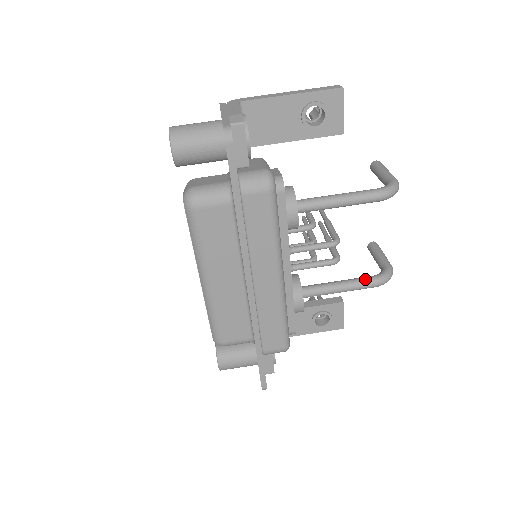
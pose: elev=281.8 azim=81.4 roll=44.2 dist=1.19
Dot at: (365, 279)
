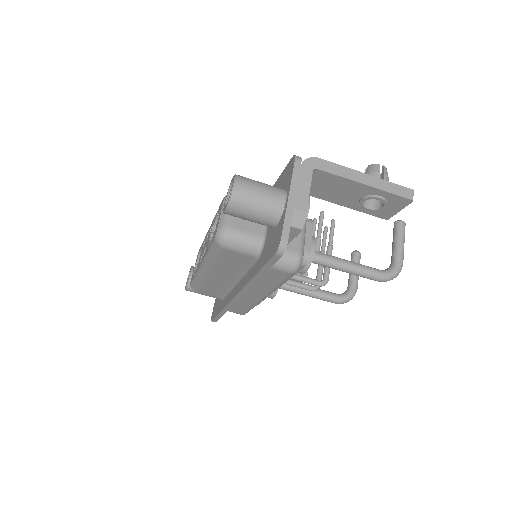
Dot at: (330, 297)
